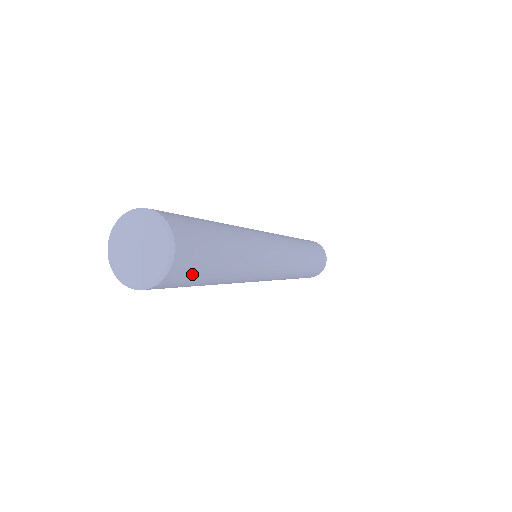
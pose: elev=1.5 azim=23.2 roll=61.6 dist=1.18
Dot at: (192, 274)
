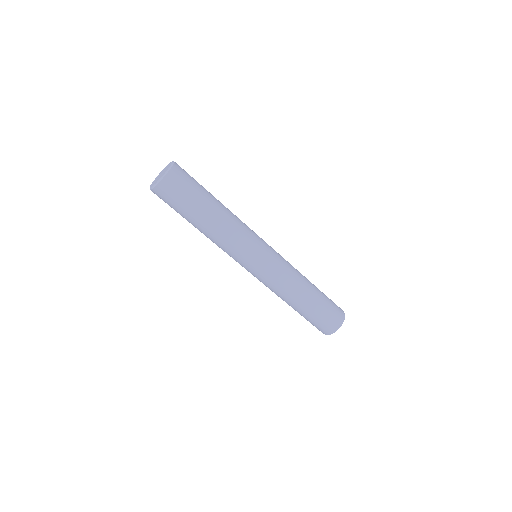
Dot at: (175, 198)
